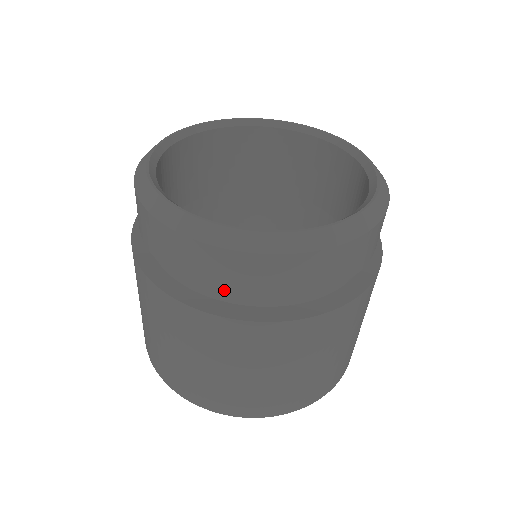
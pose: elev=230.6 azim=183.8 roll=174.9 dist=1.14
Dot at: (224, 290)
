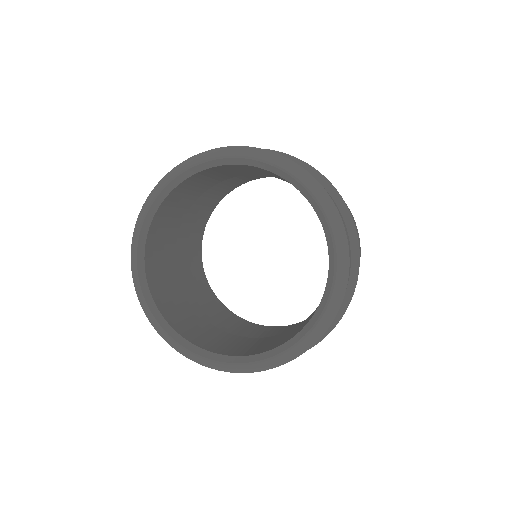
Dot at: occluded
